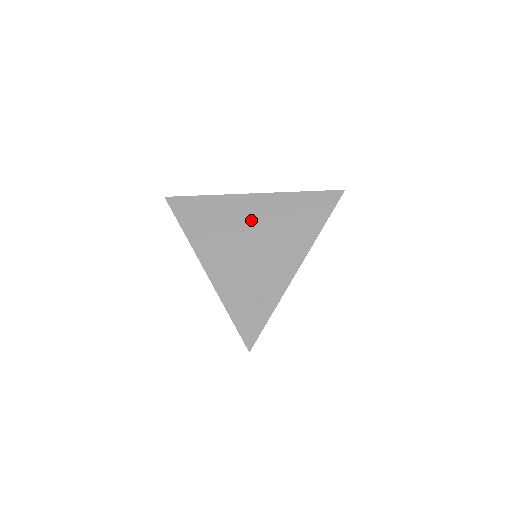
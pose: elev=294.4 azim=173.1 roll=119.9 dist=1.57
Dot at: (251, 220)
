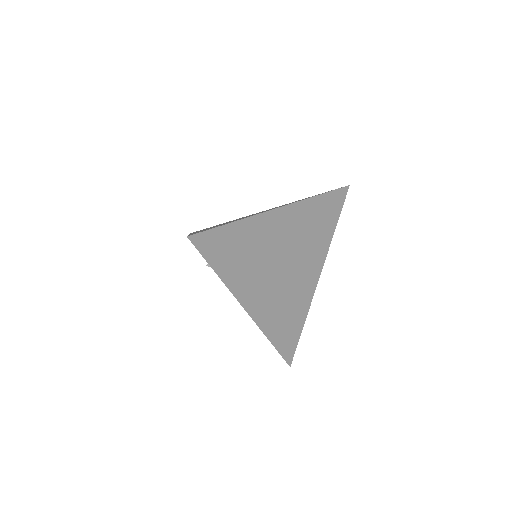
Dot at: occluded
